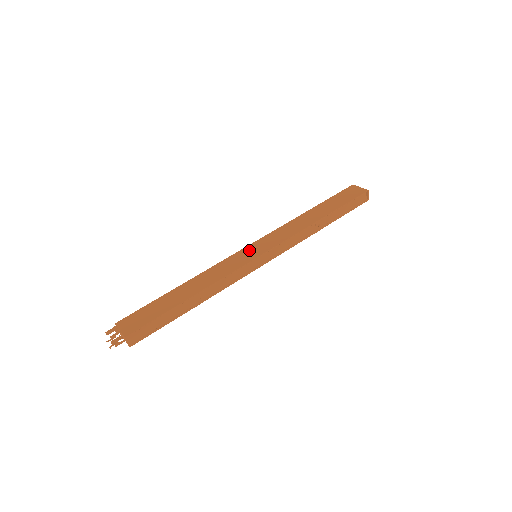
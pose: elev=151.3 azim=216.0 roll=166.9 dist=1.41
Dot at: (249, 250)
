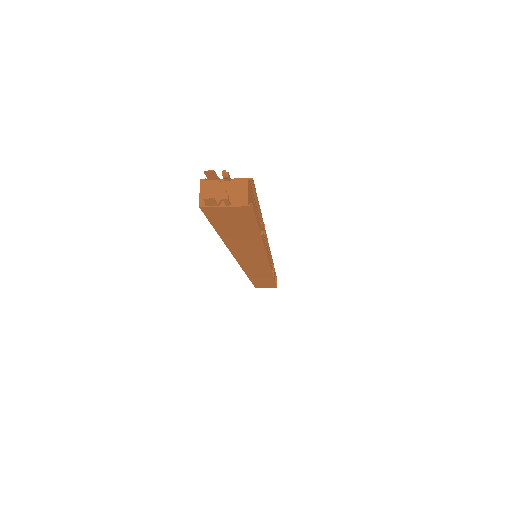
Dot at: occluded
